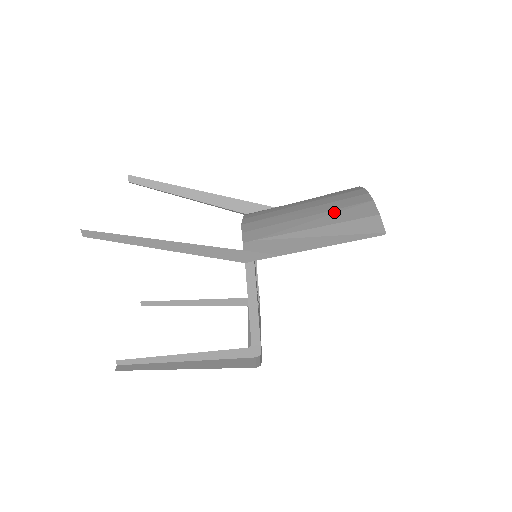
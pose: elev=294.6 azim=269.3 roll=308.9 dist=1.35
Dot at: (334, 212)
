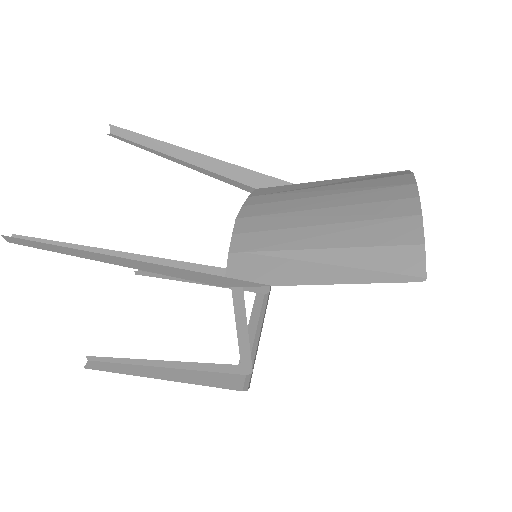
Dot at: (360, 225)
